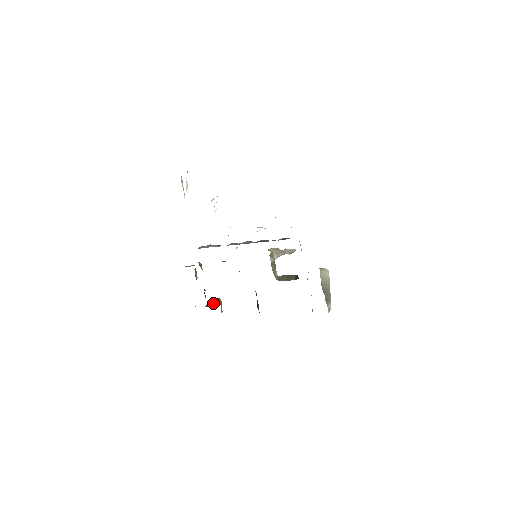
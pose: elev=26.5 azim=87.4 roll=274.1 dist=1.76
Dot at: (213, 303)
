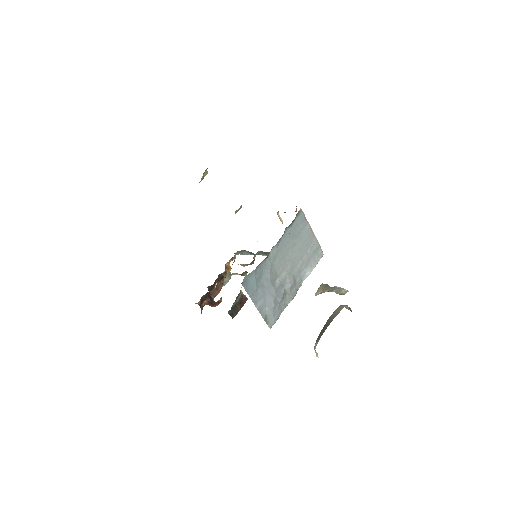
Dot at: (212, 301)
